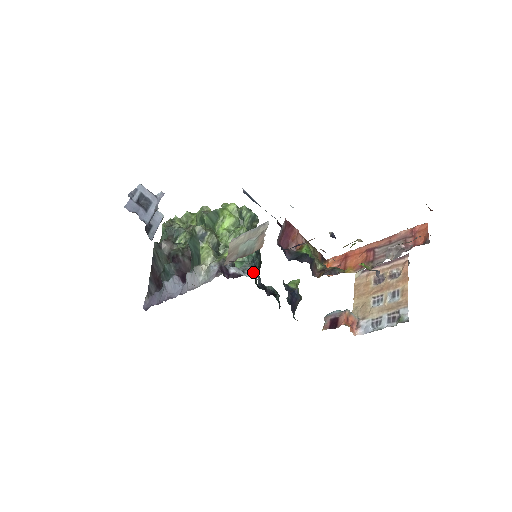
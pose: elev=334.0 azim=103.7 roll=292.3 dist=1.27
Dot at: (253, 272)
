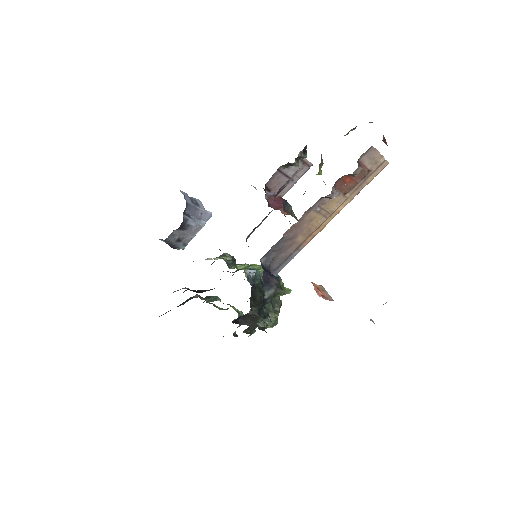
Dot at: (258, 324)
